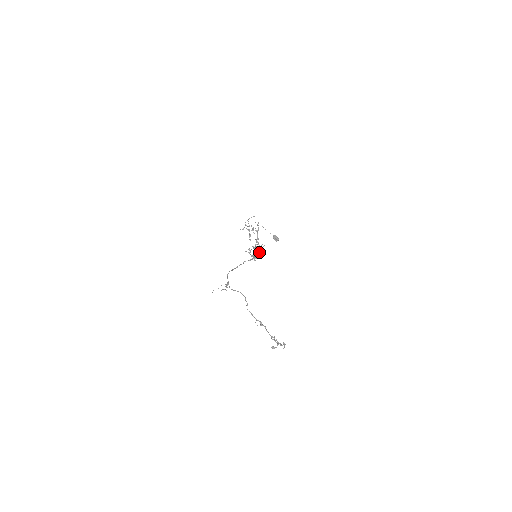
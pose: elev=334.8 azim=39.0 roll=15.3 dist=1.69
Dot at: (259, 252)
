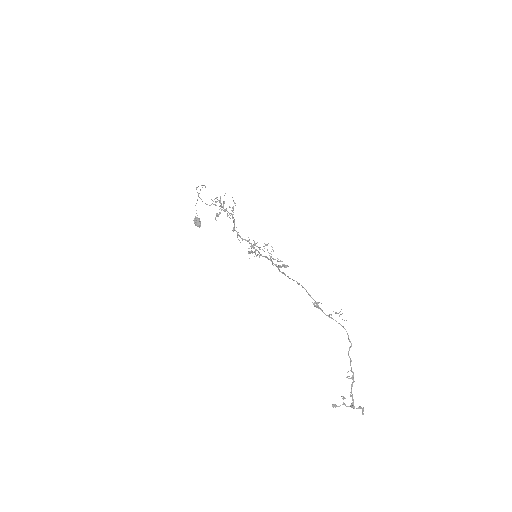
Dot at: occluded
